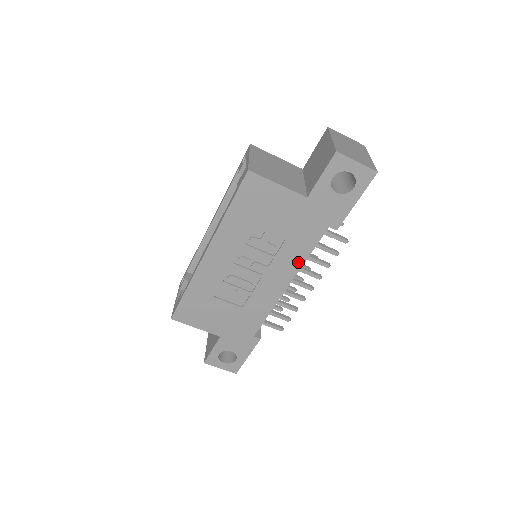
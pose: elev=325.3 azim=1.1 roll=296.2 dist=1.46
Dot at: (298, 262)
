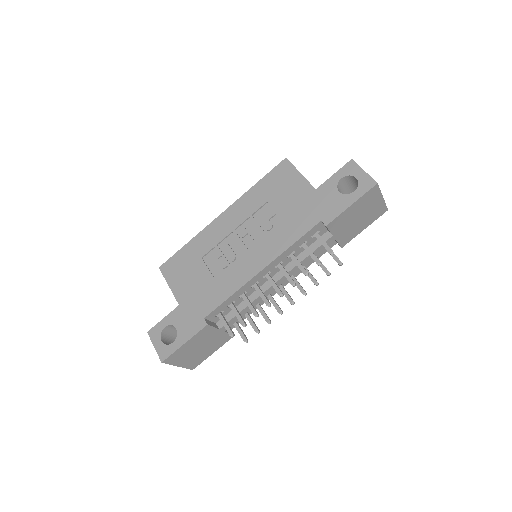
Dot at: (282, 247)
